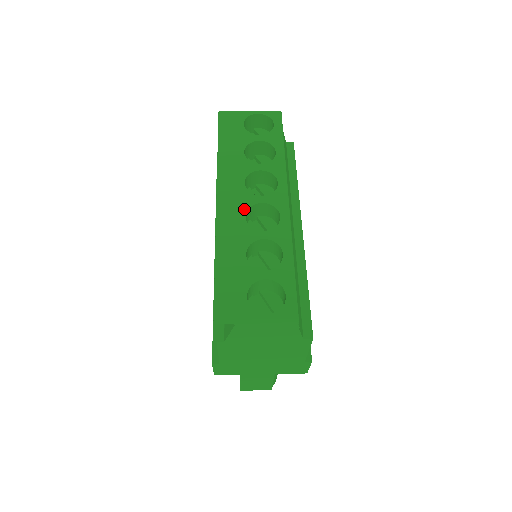
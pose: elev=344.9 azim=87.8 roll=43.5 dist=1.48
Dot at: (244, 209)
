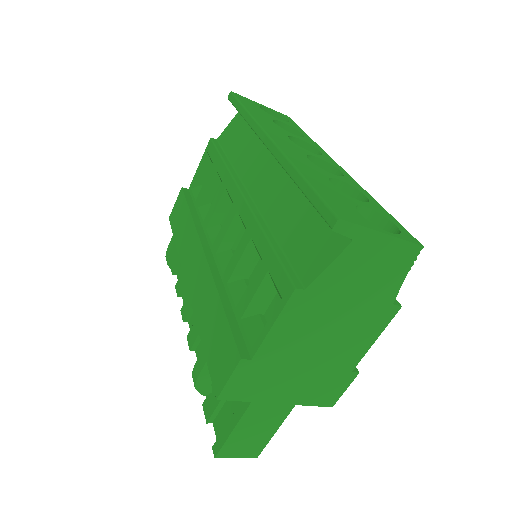
Dot at: (303, 153)
